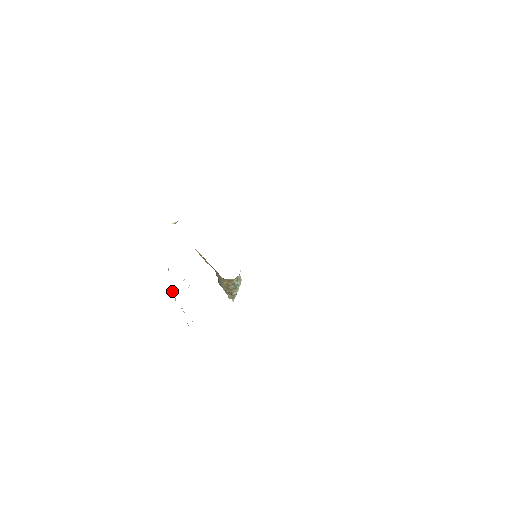
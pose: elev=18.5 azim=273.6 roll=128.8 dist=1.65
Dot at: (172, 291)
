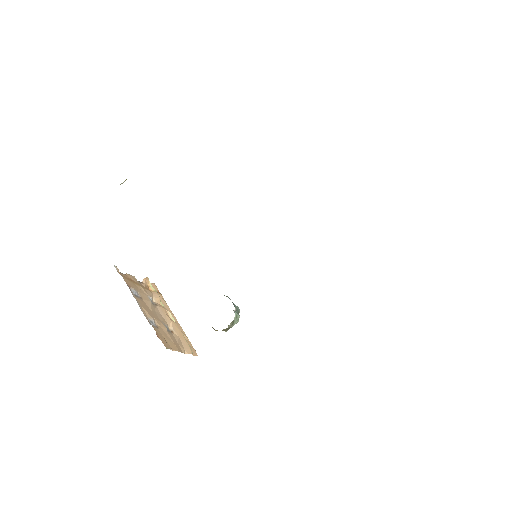
Dot at: (149, 298)
